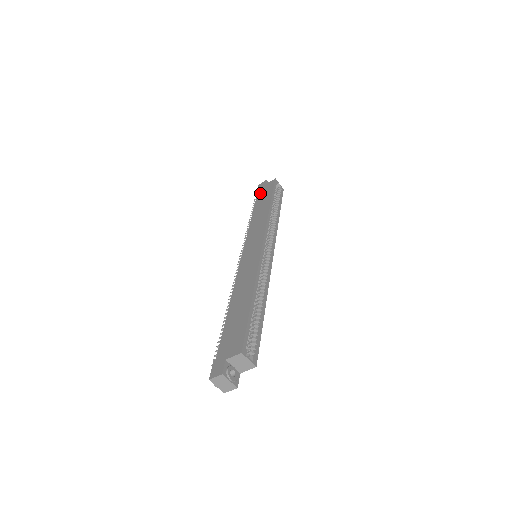
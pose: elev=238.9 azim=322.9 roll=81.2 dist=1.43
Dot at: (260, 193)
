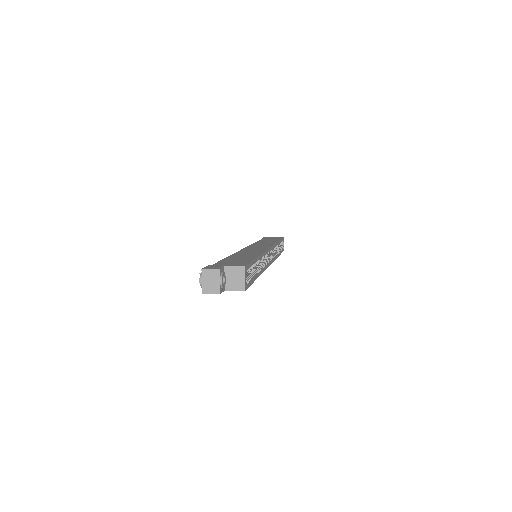
Dot at: (267, 238)
